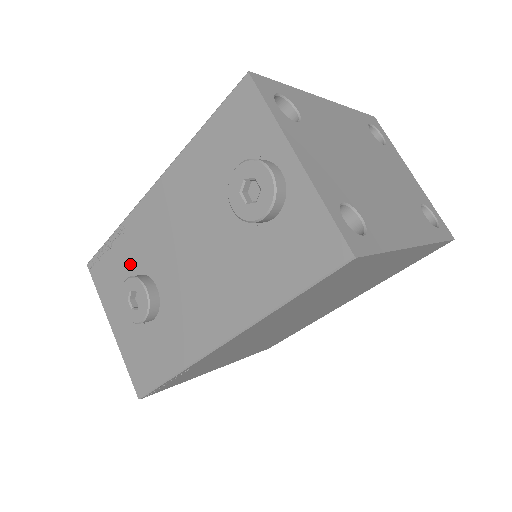
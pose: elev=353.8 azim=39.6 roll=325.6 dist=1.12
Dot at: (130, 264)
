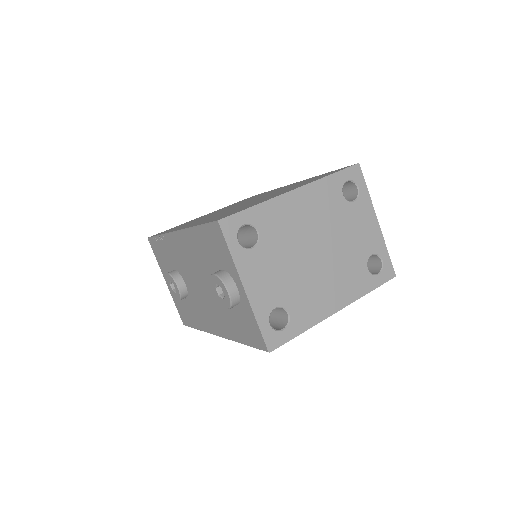
Dot at: (170, 260)
